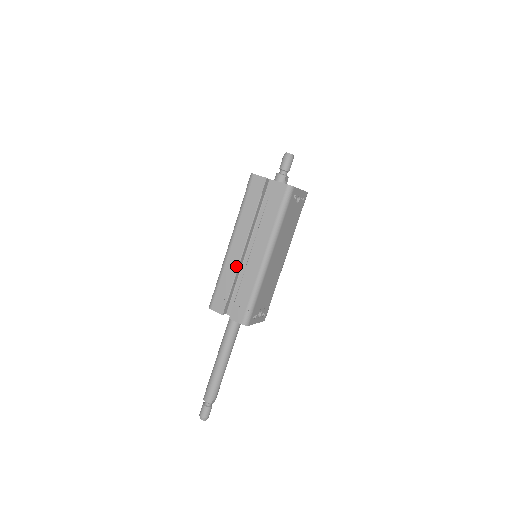
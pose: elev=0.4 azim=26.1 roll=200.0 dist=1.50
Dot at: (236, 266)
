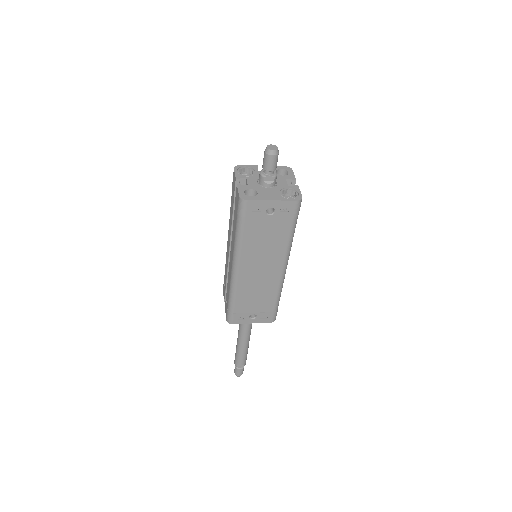
Dot at: (227, 262)
